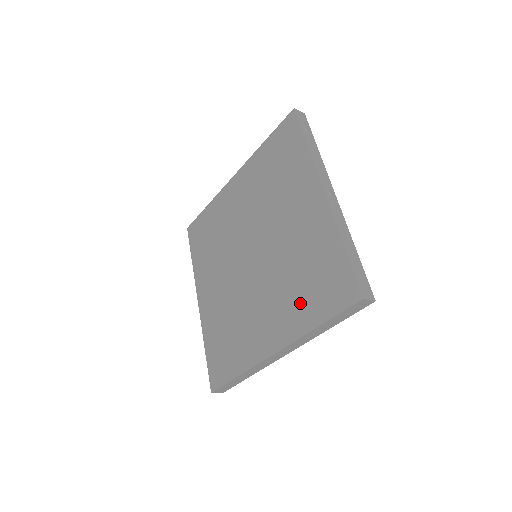
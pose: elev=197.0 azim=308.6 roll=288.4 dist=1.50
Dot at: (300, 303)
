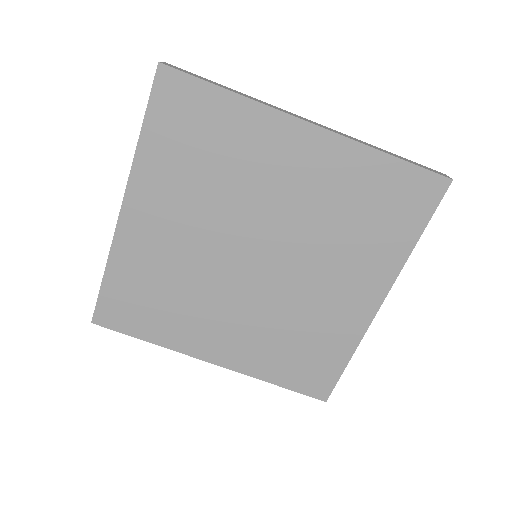
Dot at: (377, 242)
